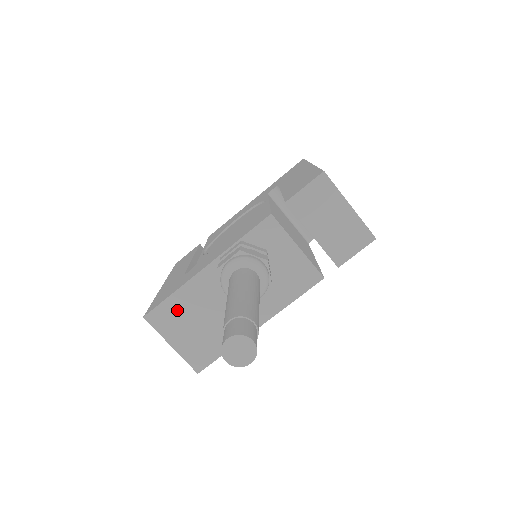
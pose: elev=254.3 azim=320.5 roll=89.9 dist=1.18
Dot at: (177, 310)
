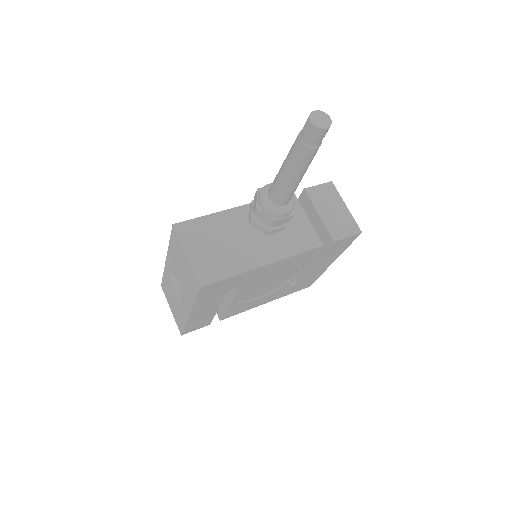
Dot at: (203, 229)
